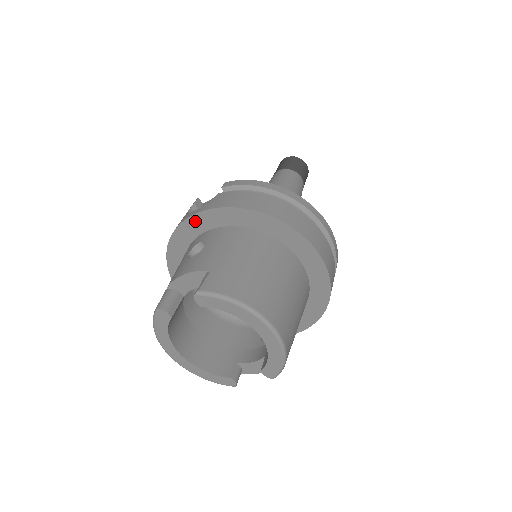
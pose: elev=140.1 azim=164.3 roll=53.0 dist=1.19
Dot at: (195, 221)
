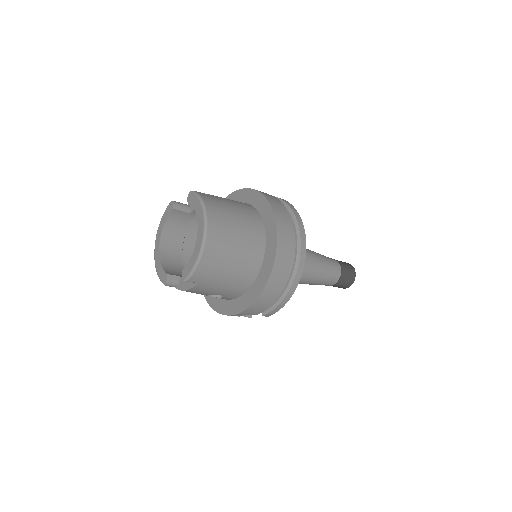
Dot at: (236, 195)
